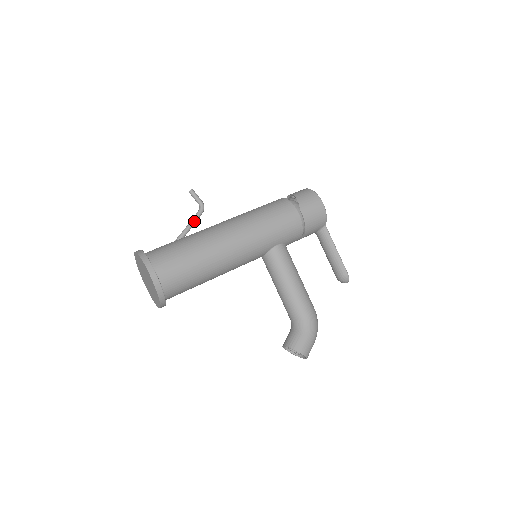
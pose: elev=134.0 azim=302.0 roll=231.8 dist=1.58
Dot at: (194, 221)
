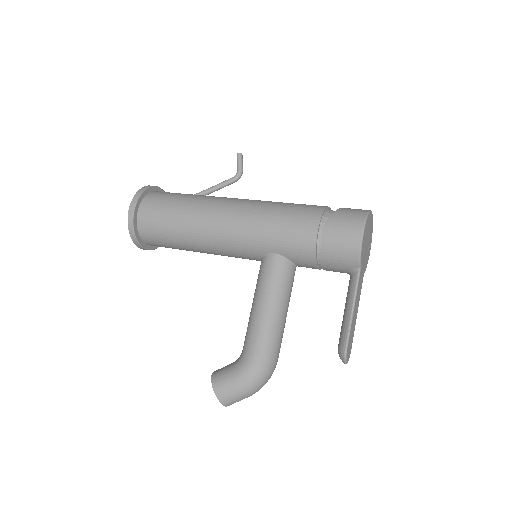
Dot at: (220, 185)
